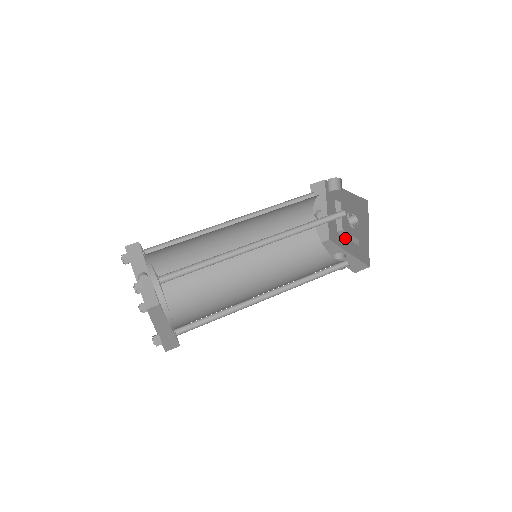
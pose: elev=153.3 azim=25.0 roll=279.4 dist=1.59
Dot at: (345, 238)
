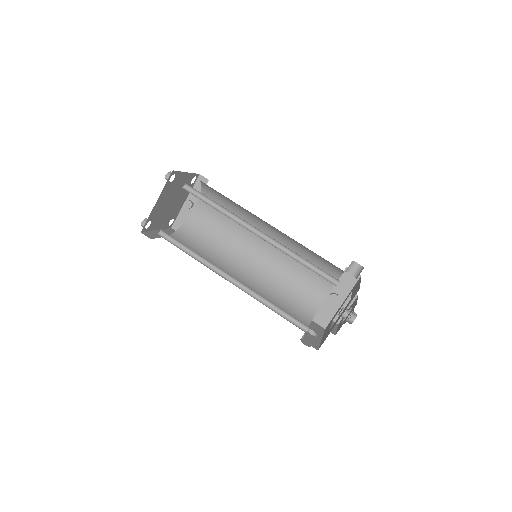
Dot at: (330, 325)
